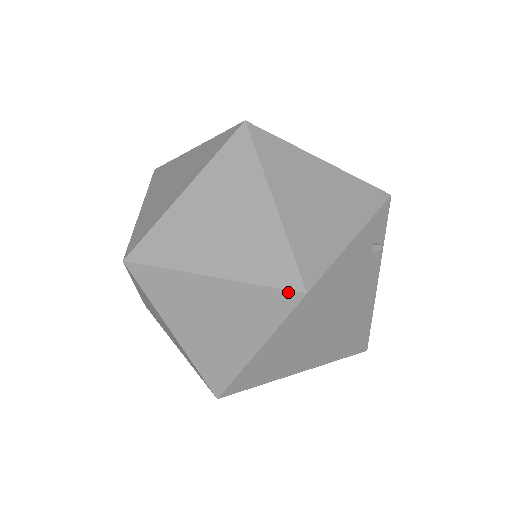
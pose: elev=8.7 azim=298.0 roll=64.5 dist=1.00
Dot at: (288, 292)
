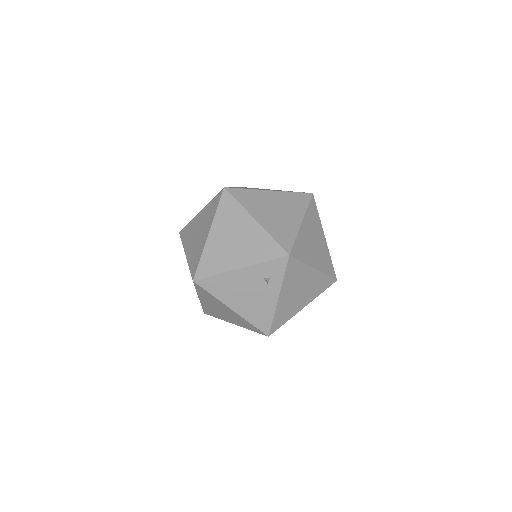
Dot at: (192, 277)
